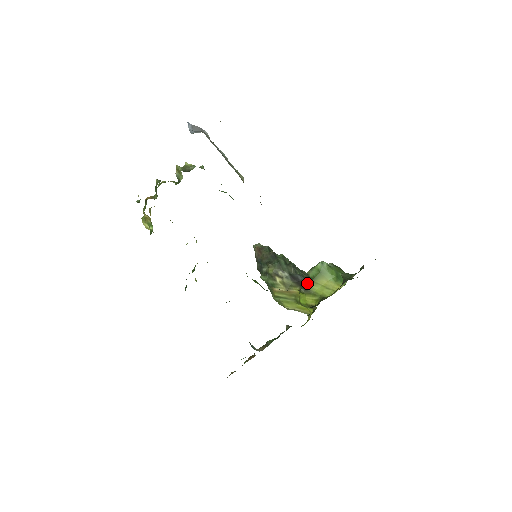
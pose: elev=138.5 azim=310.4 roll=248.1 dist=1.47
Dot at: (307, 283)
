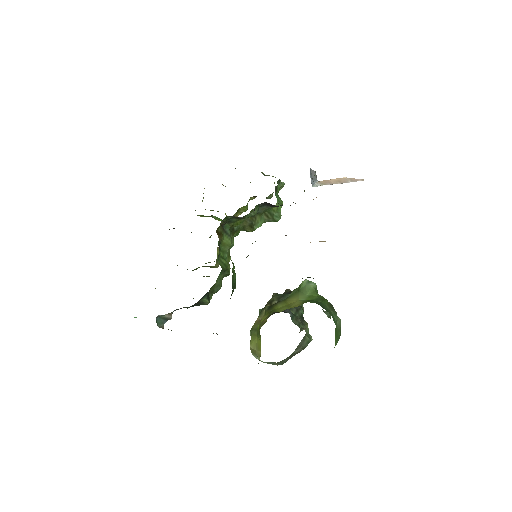
Dot at: occluded
